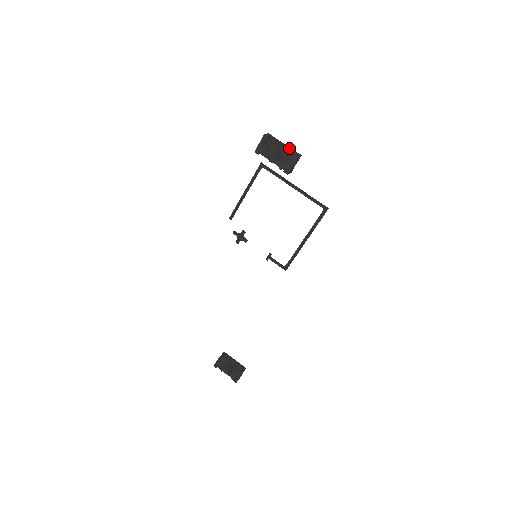
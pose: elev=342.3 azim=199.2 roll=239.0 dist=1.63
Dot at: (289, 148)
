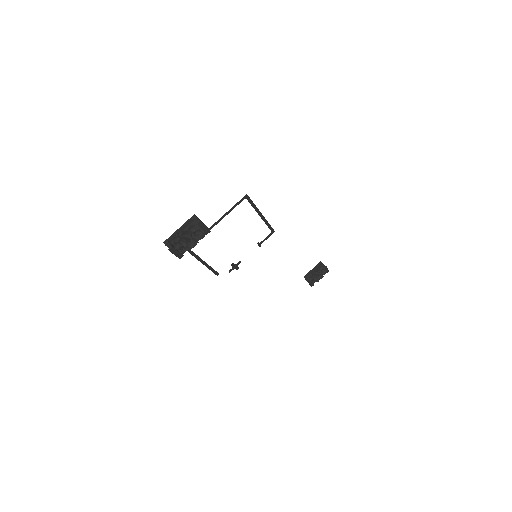
Dot at: (184, 226)
